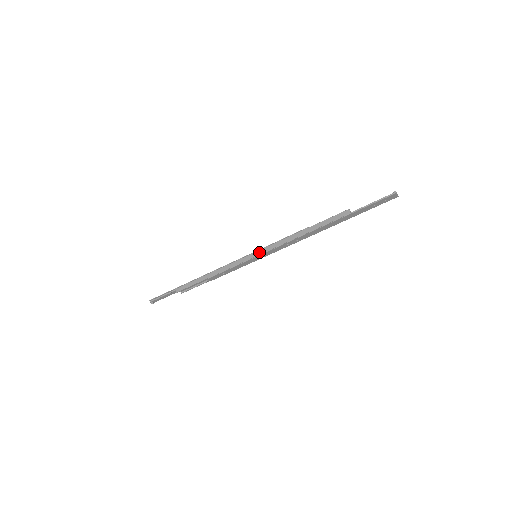
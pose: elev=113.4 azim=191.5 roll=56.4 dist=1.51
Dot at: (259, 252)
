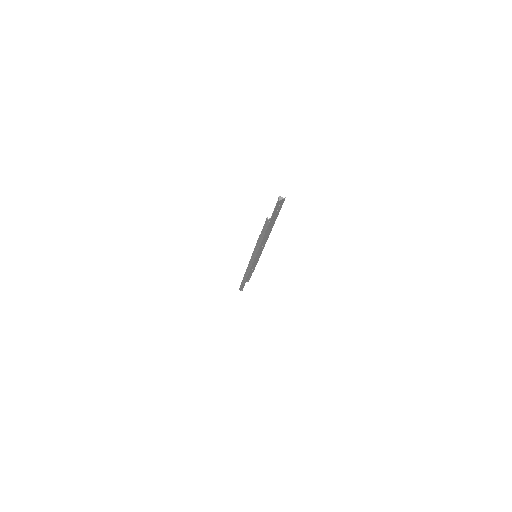
Dot at: (253, 256)
